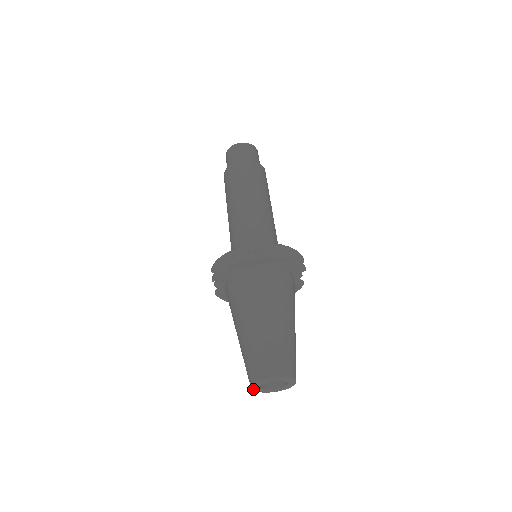
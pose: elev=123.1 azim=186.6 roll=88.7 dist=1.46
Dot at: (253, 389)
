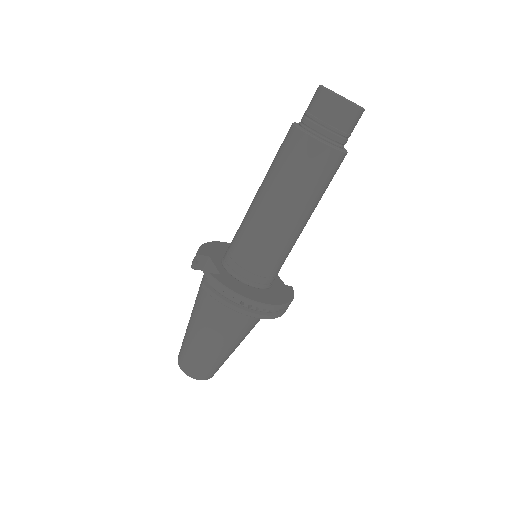
Dot at: (179, 364)
